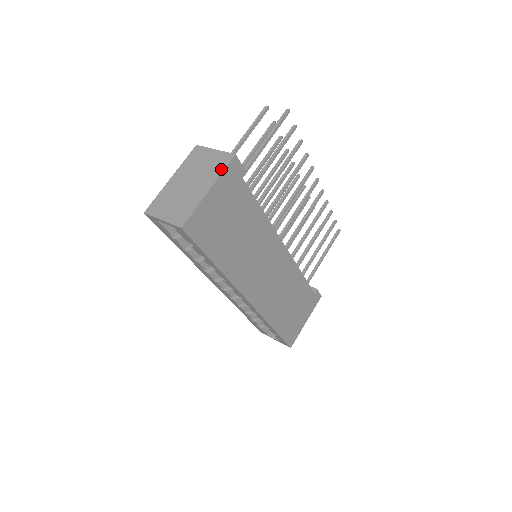
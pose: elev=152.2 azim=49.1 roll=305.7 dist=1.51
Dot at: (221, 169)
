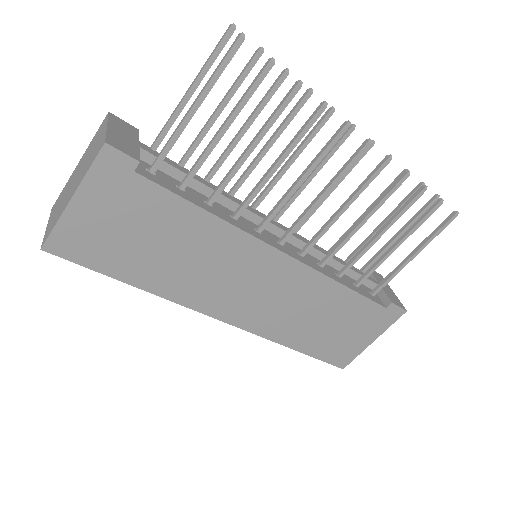
Dot at: (89, 166)
